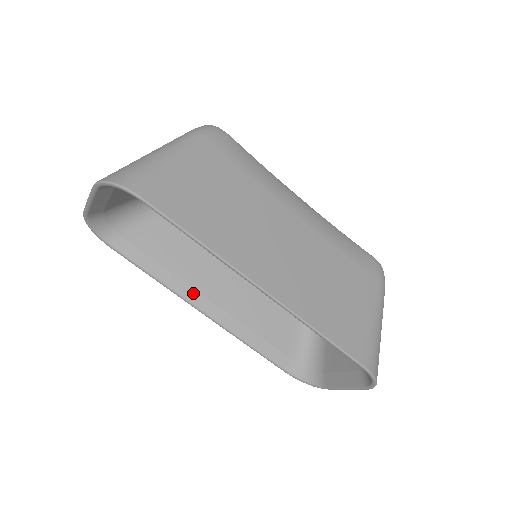
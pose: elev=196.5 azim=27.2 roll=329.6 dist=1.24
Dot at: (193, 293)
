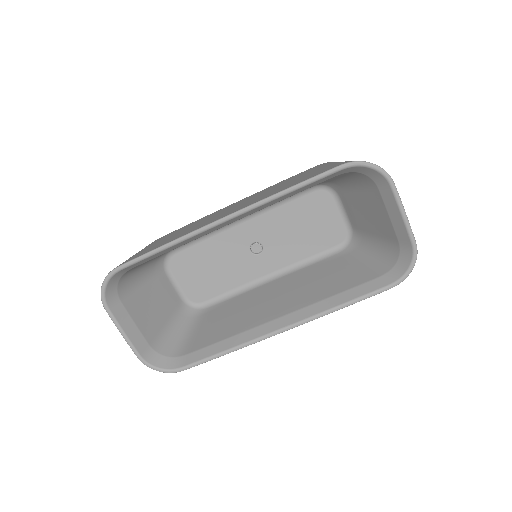
Dot at: (260, 329)
